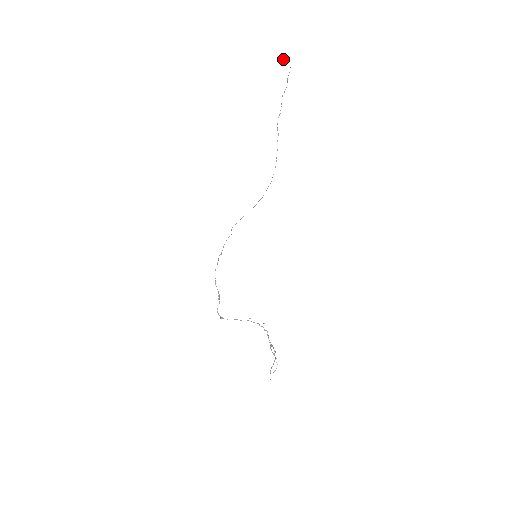
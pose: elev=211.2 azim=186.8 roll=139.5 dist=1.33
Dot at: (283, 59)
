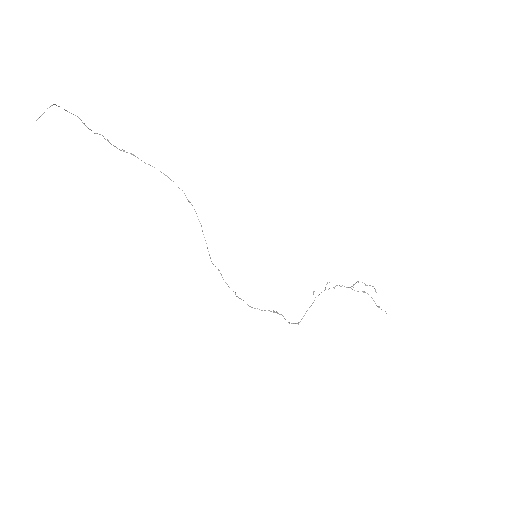
Dot at: (42, 114)
